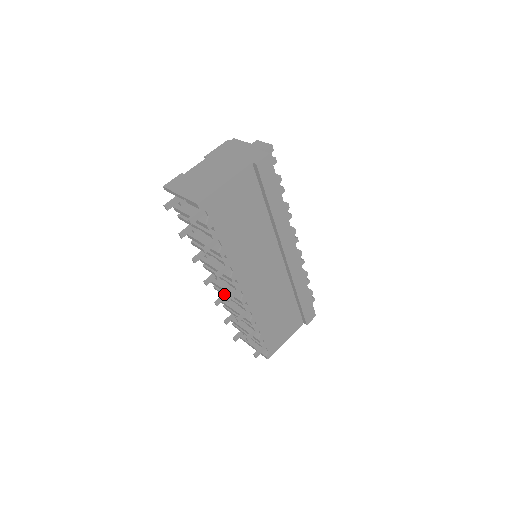
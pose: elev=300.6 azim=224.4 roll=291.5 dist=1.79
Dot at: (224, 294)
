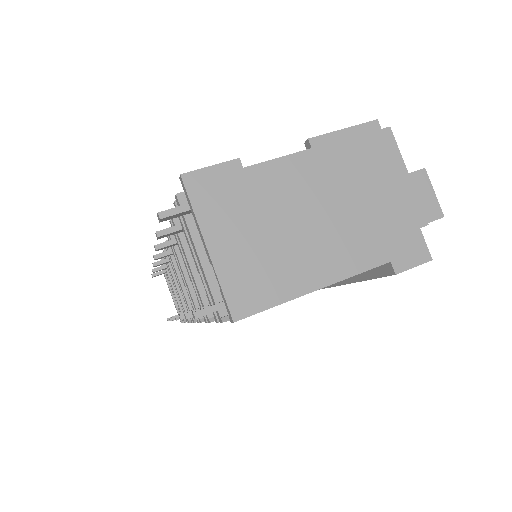
Dot at: (175, 273)
